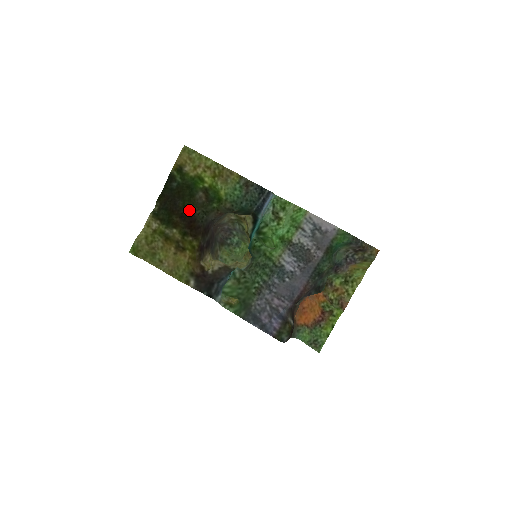
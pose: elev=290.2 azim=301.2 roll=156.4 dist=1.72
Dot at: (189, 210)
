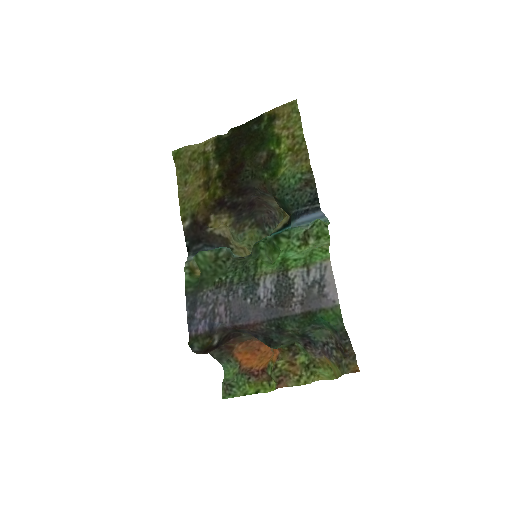
Dot at: (243, 160)
